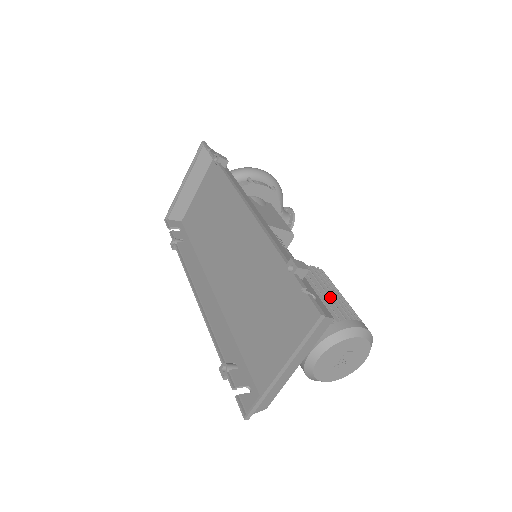
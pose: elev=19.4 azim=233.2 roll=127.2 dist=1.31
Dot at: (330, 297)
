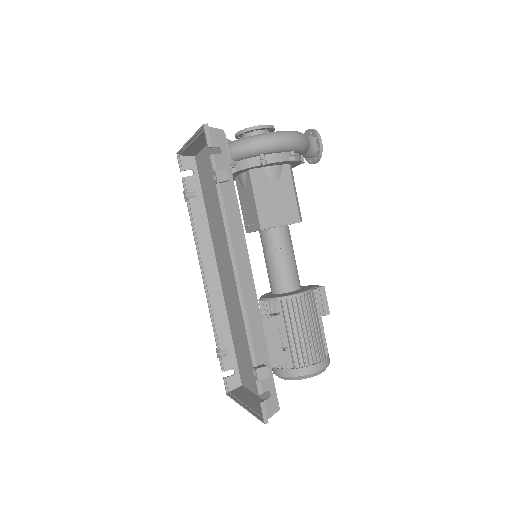
Dot at: (302, 337)
